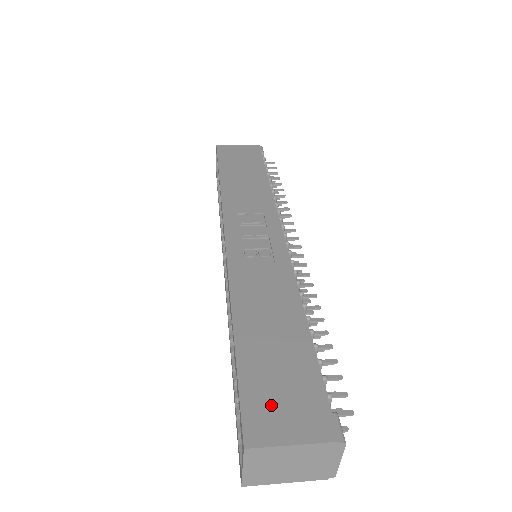
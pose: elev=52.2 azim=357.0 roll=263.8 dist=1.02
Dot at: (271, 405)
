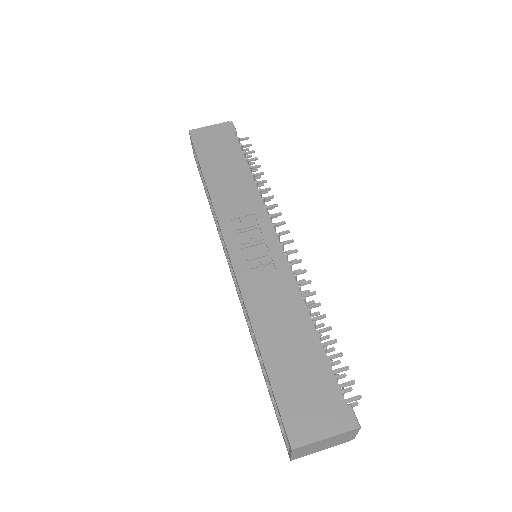
Dot at: (303, 410)
